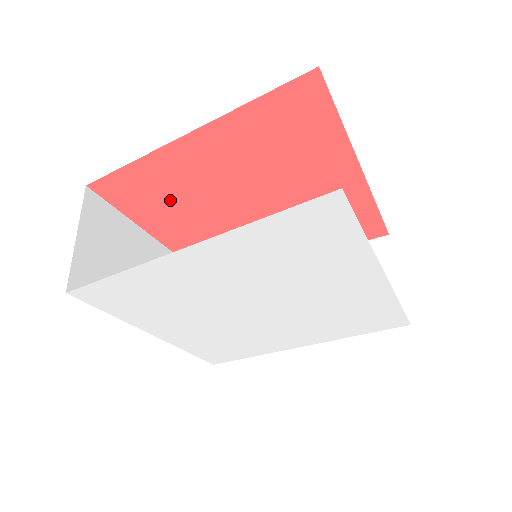
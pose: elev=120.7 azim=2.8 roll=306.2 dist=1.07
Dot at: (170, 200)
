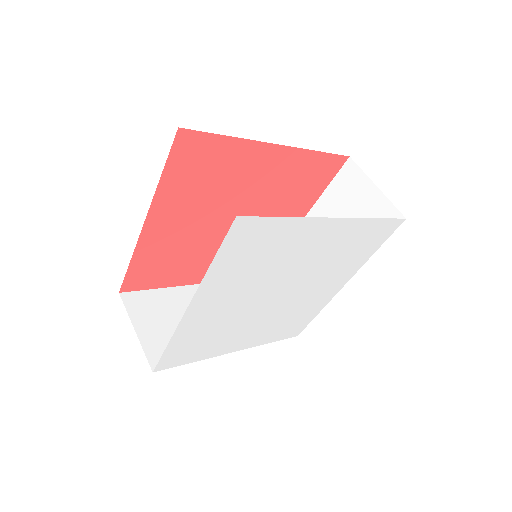
Dot at: (176, 260)
